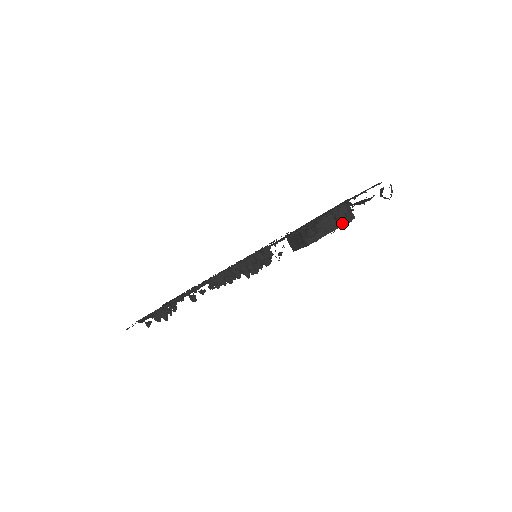
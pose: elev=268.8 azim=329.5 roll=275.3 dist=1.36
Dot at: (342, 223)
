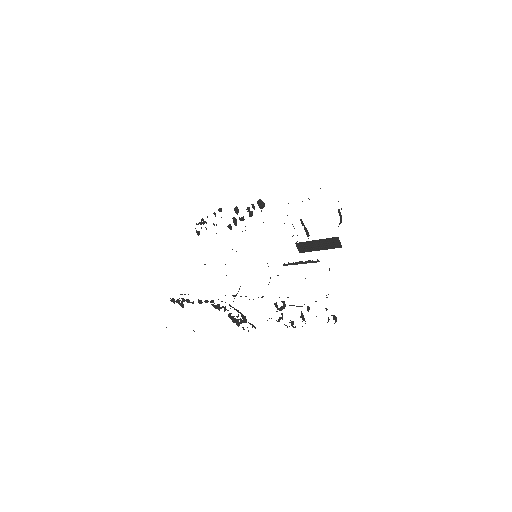
Dot at: (295, 327)
